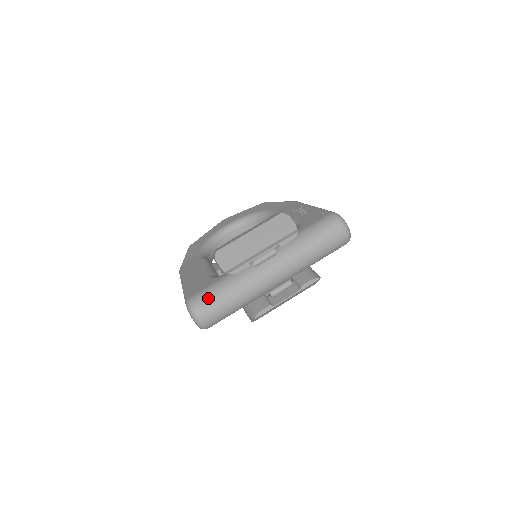
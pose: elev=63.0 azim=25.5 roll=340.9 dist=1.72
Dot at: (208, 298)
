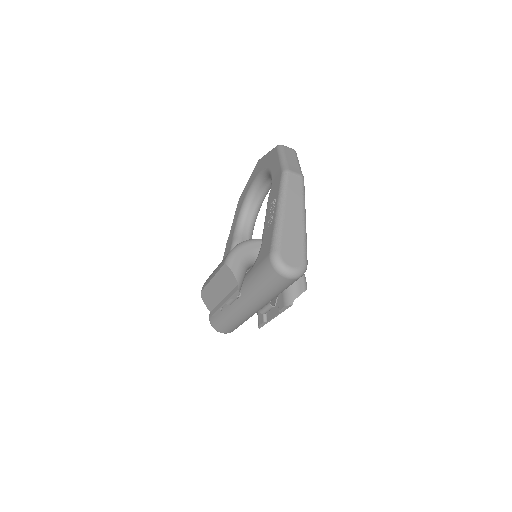
Dot at: (216, 321)
